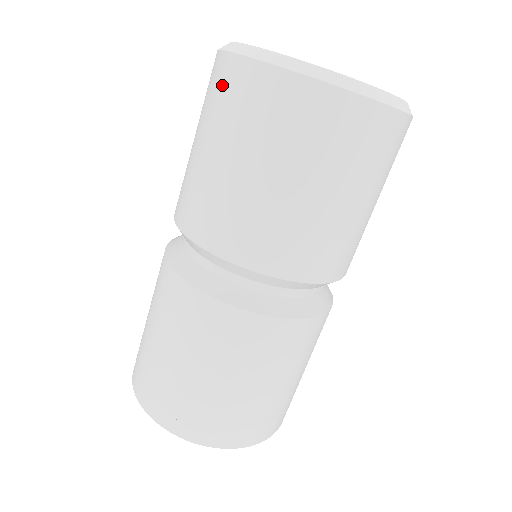
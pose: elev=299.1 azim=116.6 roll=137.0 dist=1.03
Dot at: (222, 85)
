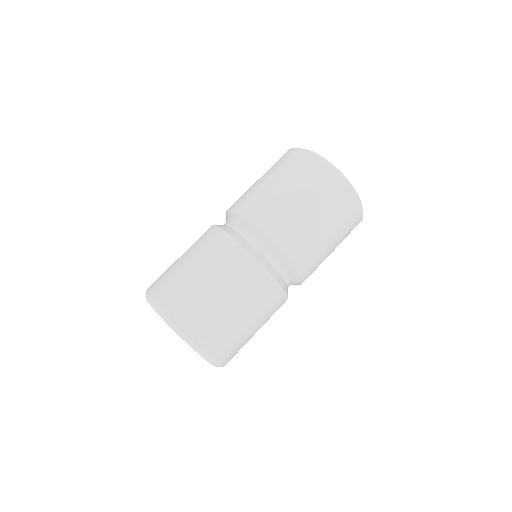
Dot at: occluded
